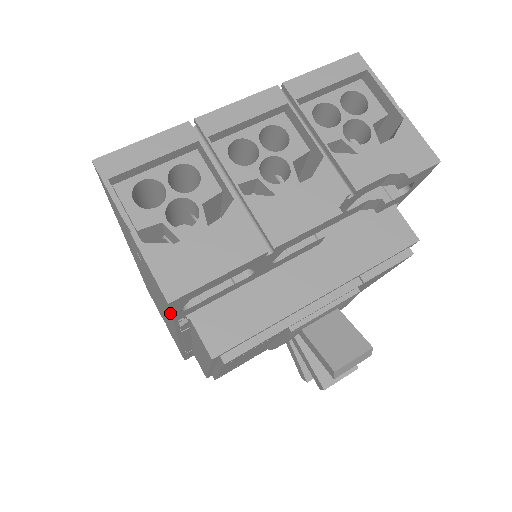
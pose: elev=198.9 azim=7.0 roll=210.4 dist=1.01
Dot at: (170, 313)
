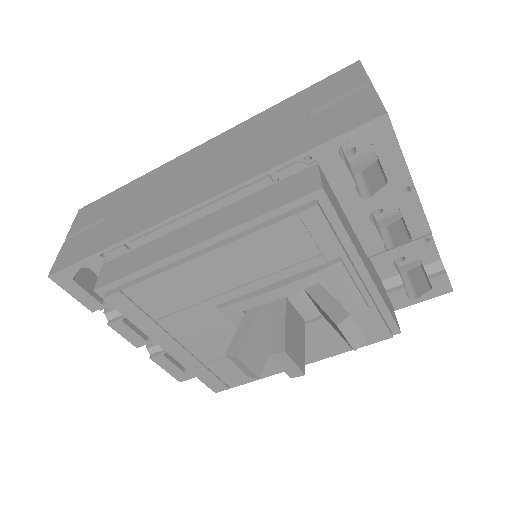
Dot at: (343, 132)
